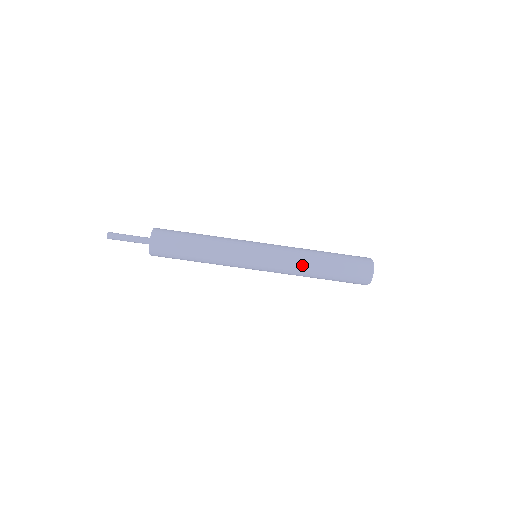
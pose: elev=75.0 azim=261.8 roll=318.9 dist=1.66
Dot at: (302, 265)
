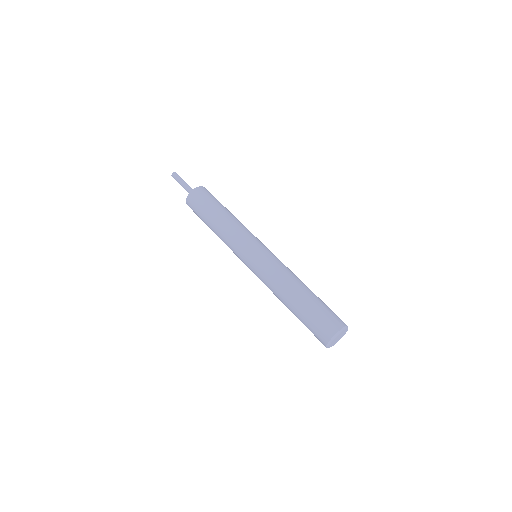
Dot at: (281, 284)
